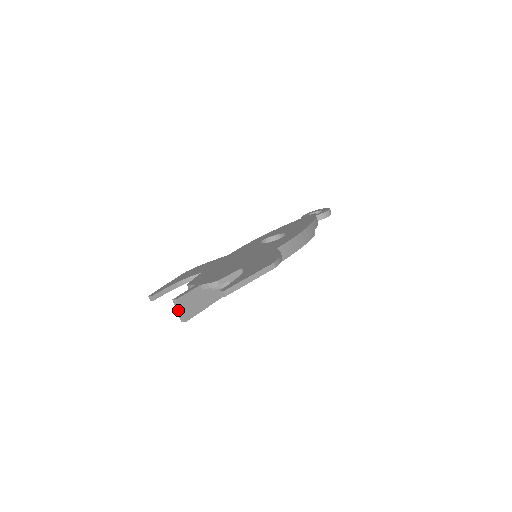
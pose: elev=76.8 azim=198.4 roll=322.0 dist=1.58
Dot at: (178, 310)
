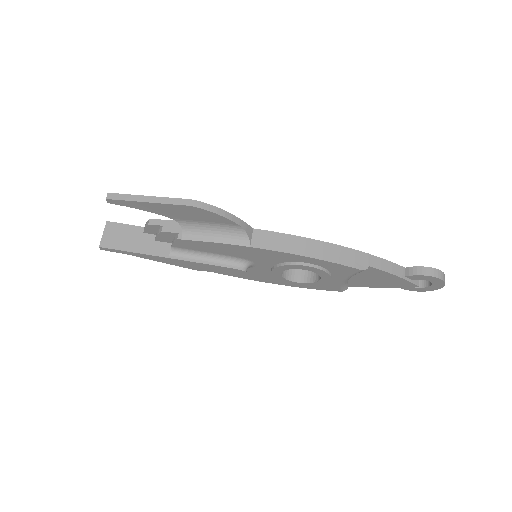
Dot at: (104, 234)
